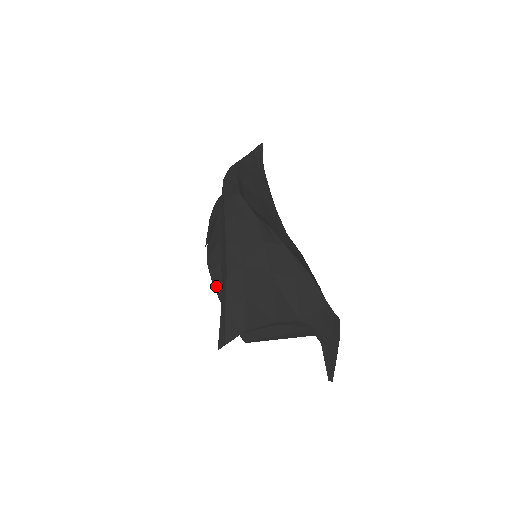
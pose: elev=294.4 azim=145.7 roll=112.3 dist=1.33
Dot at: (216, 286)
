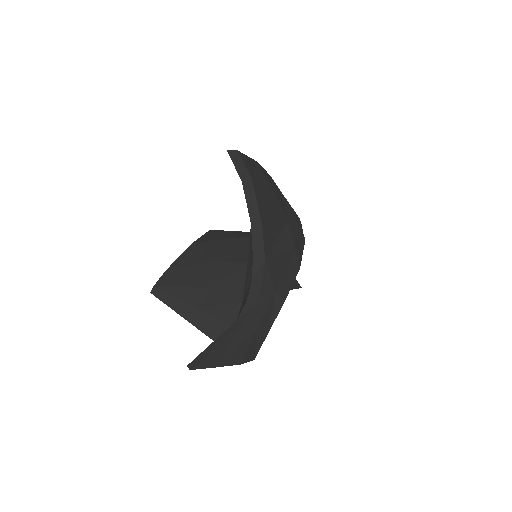
Dot at: (204, 236)
